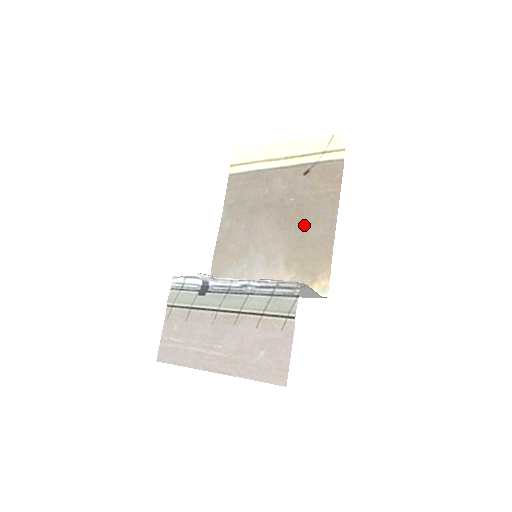
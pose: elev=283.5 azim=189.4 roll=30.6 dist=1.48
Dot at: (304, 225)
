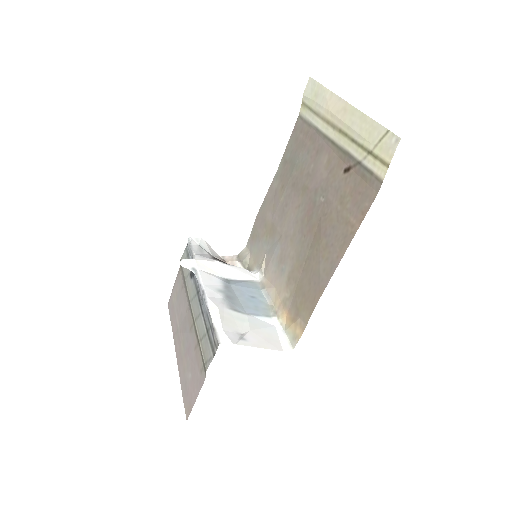
Dot at: (315, 245)
